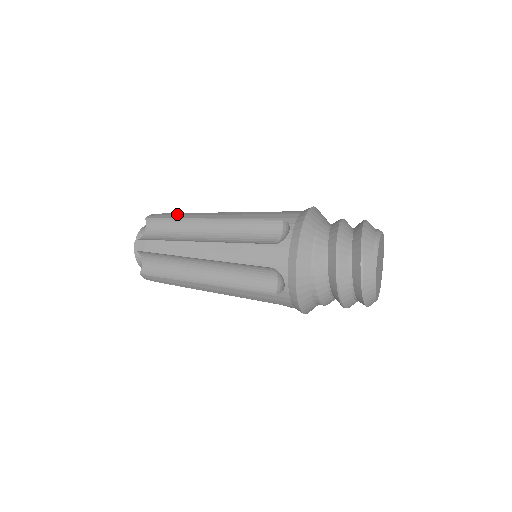
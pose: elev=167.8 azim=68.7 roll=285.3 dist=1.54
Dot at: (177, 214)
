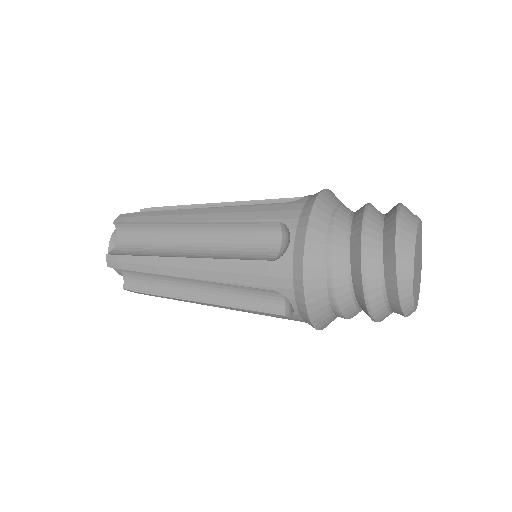
Dot at: occluded
